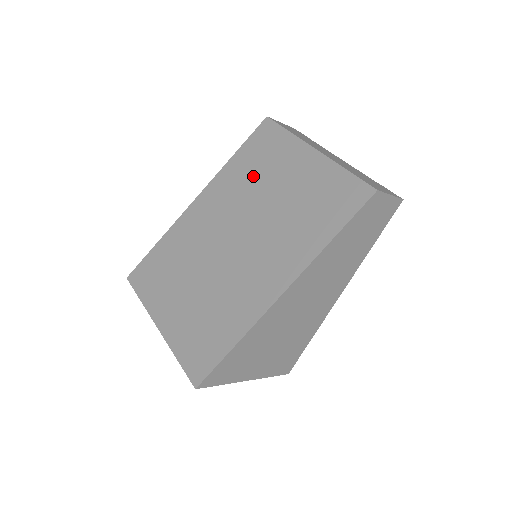
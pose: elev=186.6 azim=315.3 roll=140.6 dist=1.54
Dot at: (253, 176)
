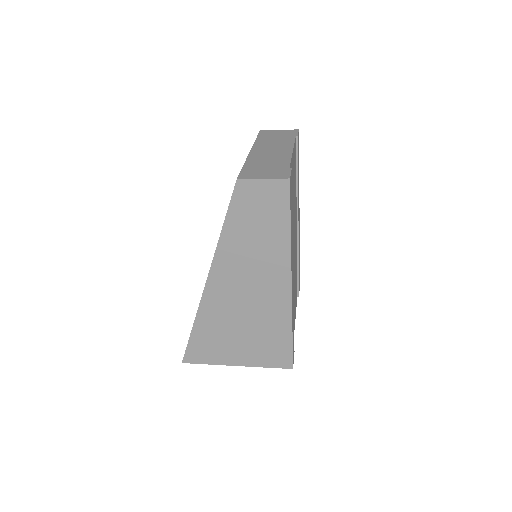
Dot at: occluded
